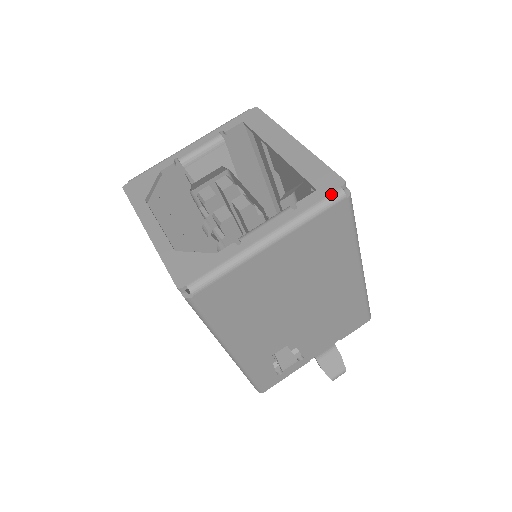
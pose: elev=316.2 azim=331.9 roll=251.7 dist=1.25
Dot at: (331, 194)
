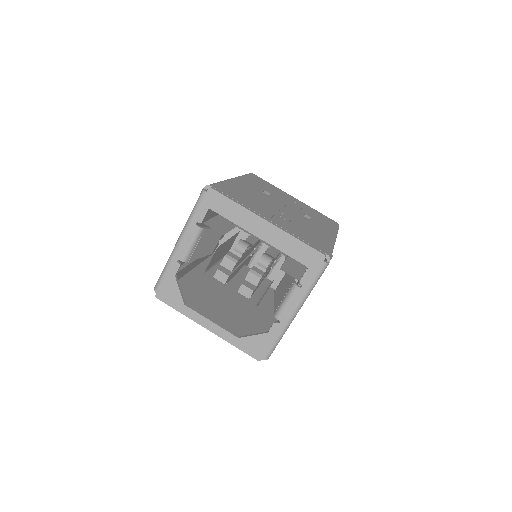
Dot at: (320, 269)
